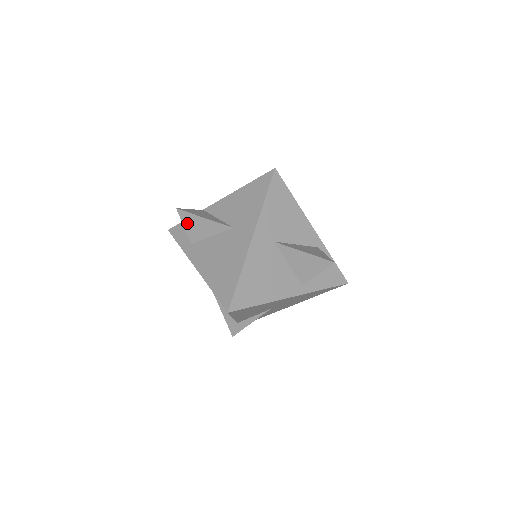
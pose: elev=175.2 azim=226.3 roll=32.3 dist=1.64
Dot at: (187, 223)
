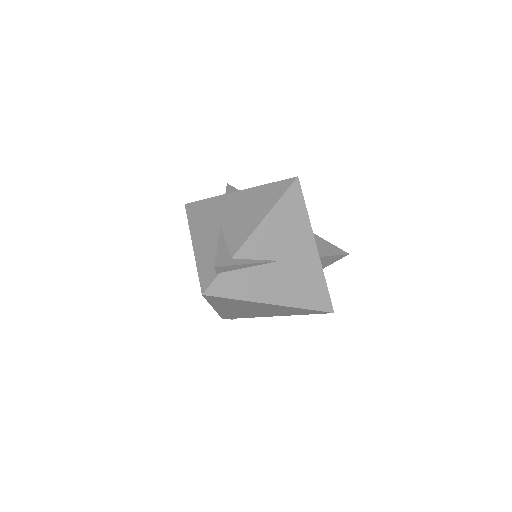
Dot at: (230, 191)
